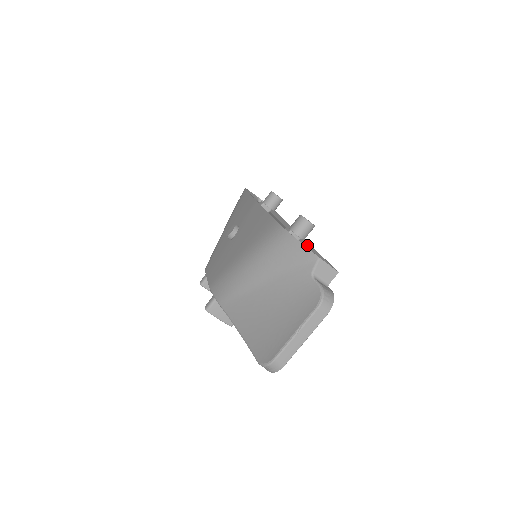
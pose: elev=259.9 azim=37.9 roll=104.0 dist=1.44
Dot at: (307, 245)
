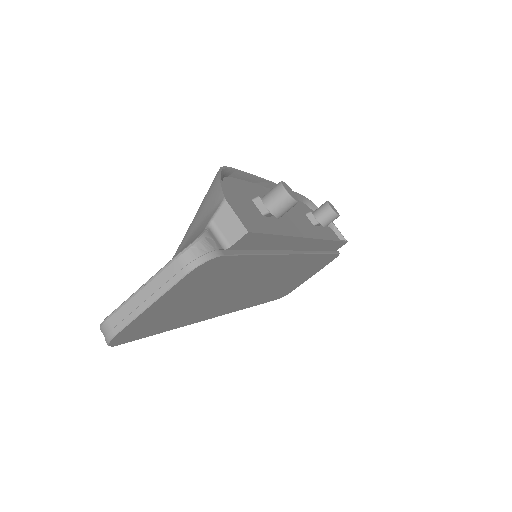
Dot at: occluded
